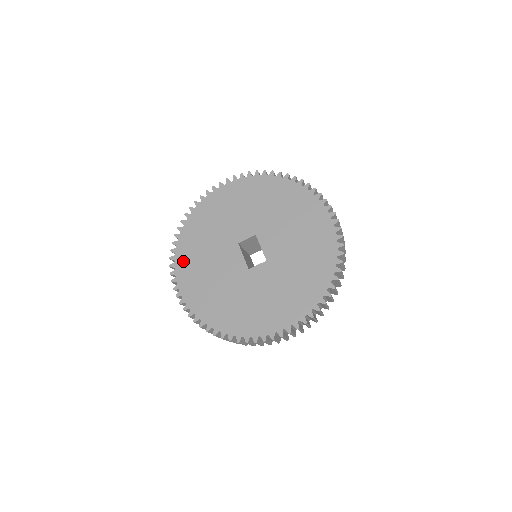
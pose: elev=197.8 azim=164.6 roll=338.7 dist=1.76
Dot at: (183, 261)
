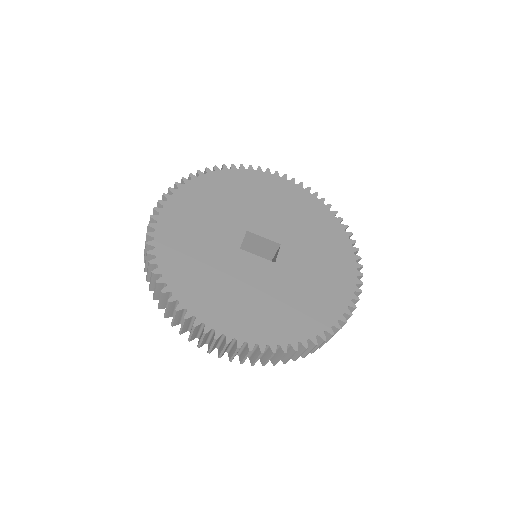
Dot at: (204, 308)
